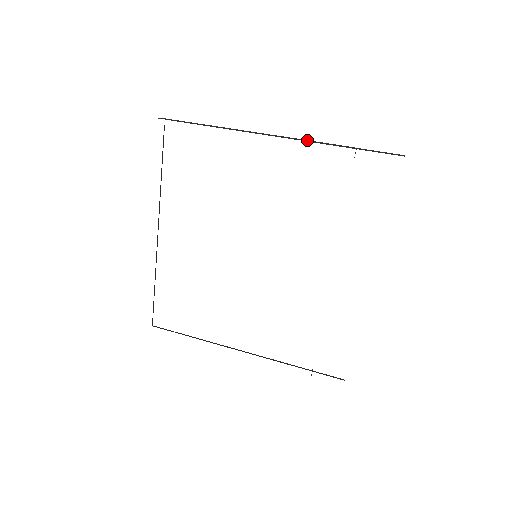
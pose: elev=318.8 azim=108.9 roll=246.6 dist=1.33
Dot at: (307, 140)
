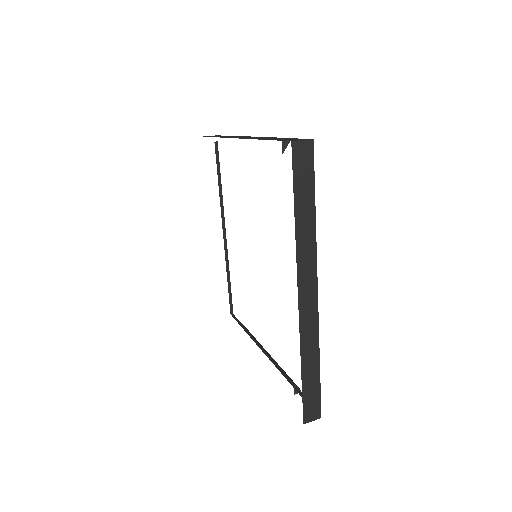
Dot at: (263, 137)
